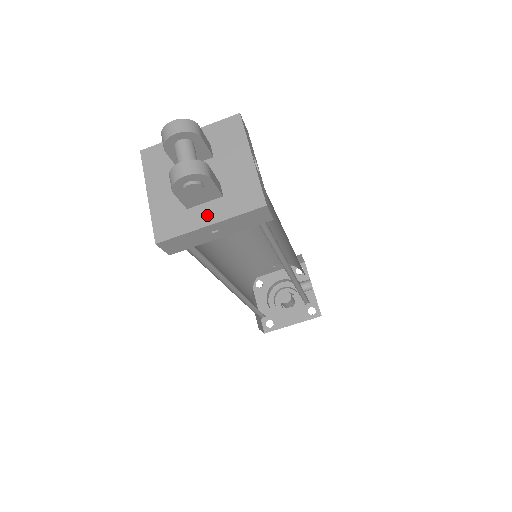
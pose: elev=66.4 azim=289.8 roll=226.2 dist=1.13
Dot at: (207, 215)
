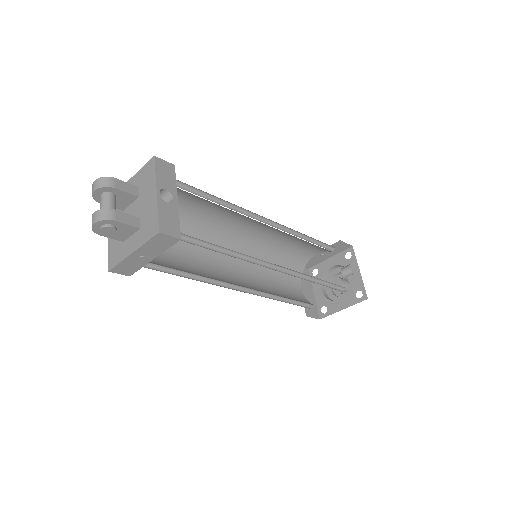
Dot at: (131, 245)
